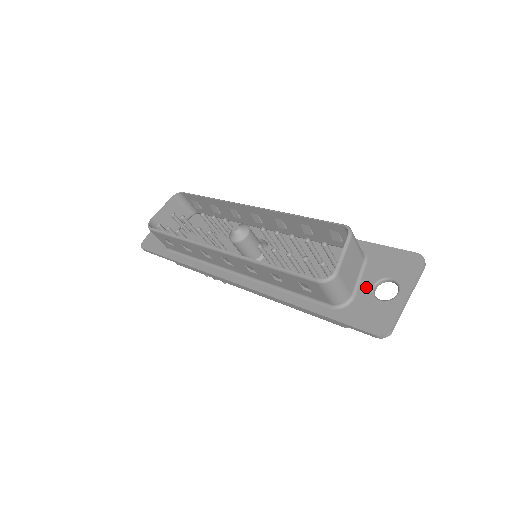
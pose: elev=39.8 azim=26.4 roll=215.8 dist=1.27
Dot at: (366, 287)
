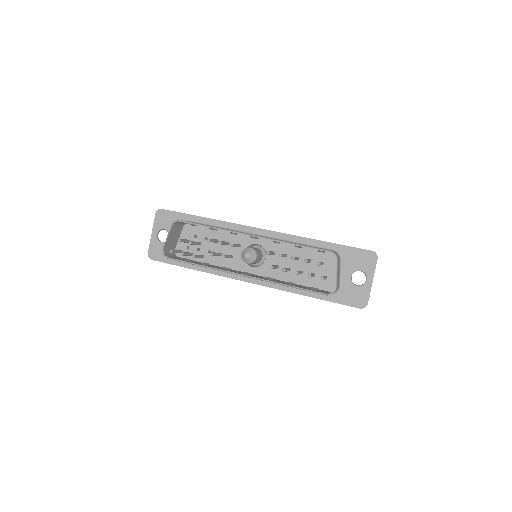
Dot at: (346, 278)
